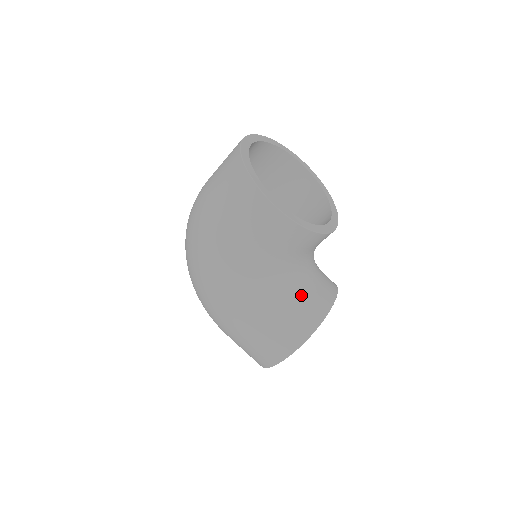
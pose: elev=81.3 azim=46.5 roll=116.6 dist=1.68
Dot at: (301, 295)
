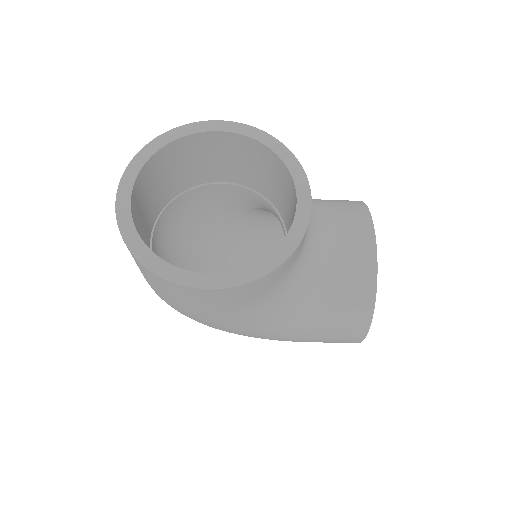
Dot at: (331, 286)
